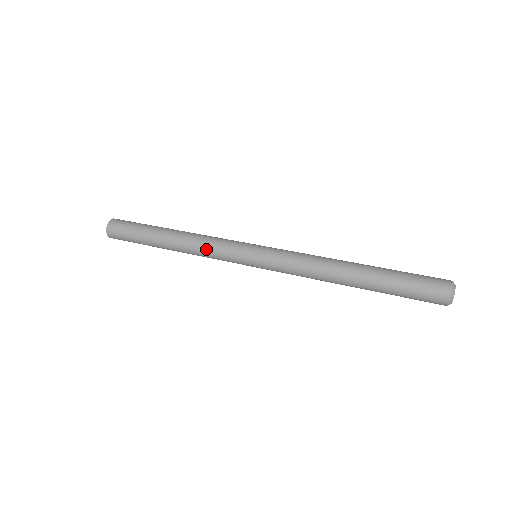
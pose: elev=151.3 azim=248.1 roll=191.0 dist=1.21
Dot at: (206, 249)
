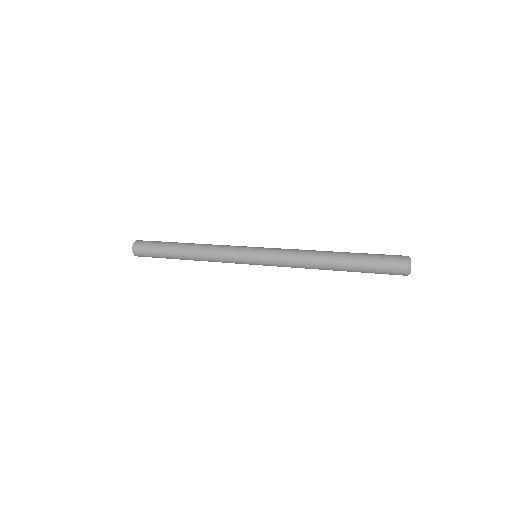
Dot at: (216, 250)
